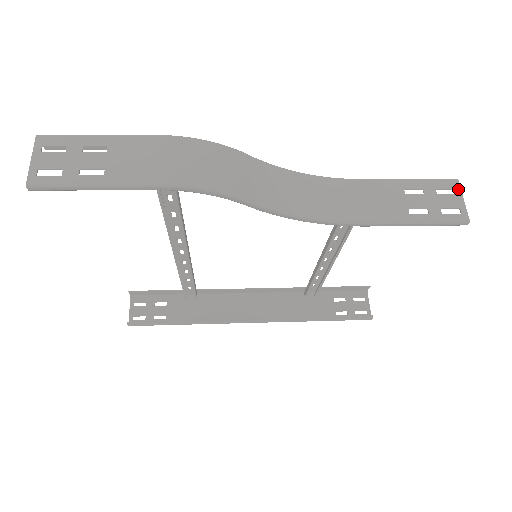
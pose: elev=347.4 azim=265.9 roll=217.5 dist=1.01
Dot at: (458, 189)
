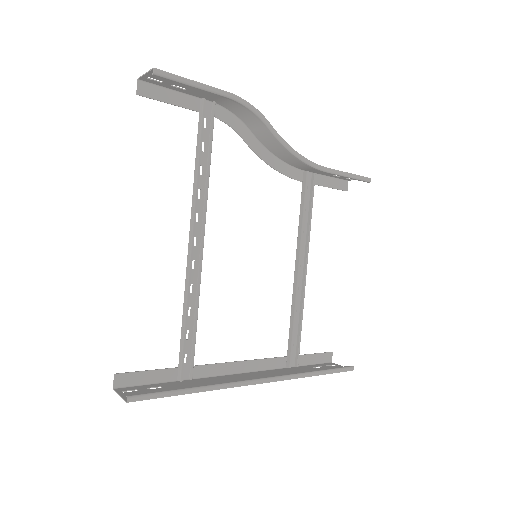
Dot at: (353, 179)
